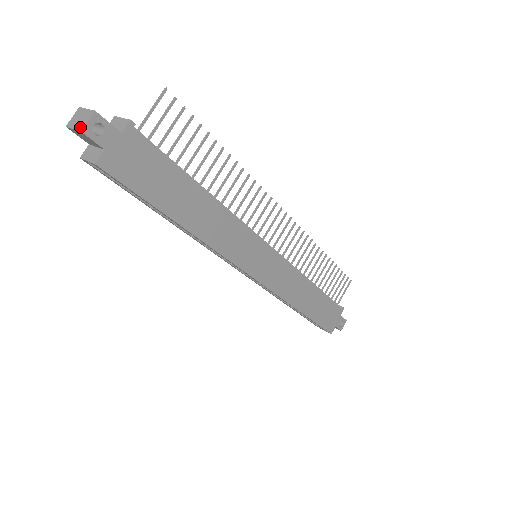
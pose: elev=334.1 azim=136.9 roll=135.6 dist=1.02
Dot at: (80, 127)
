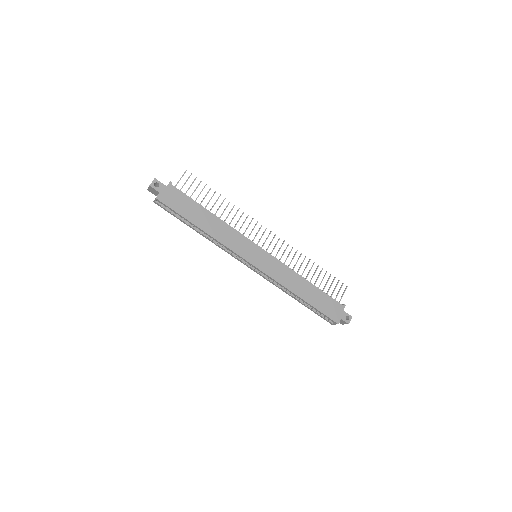
Dot at: (150, 185)
